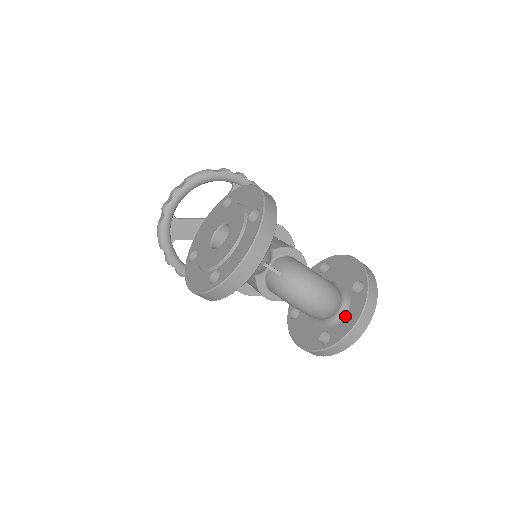
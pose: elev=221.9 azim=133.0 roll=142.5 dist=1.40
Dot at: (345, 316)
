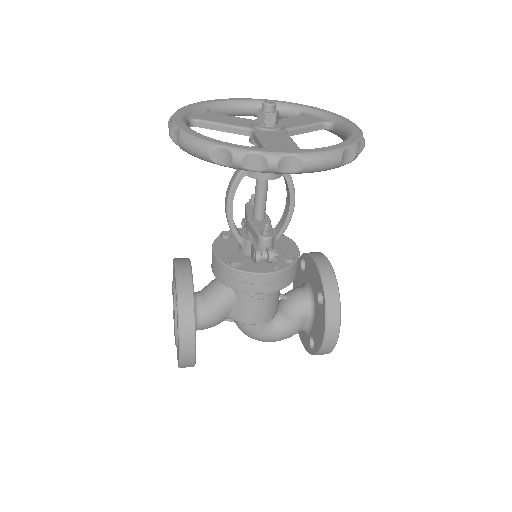
Dot at: occluded
